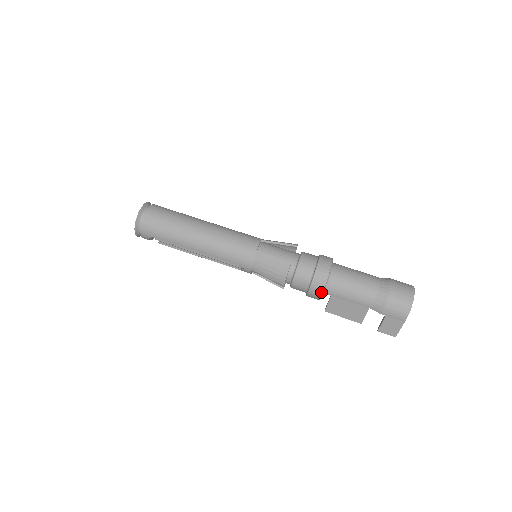
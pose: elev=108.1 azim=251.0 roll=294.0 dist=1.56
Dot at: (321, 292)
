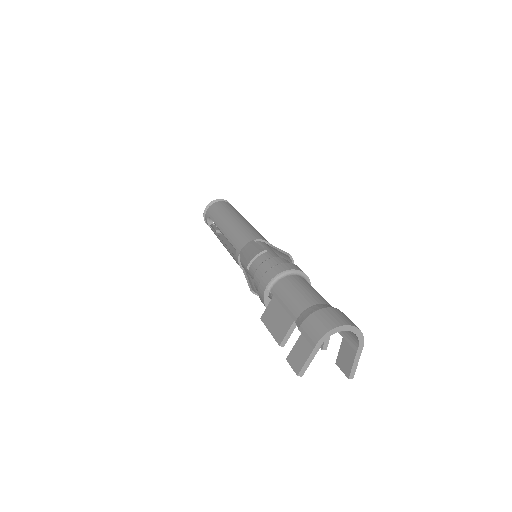
Dot at: (267, 284)
